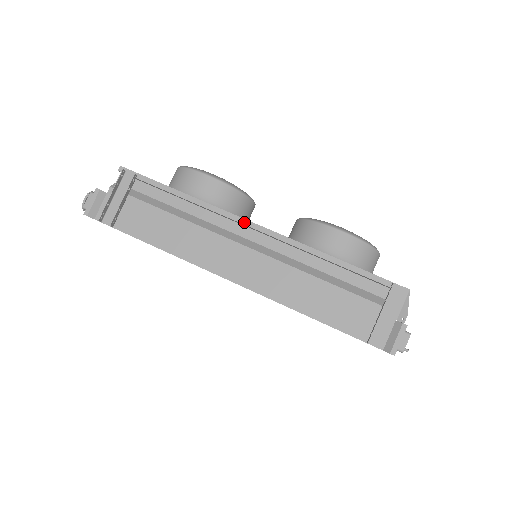
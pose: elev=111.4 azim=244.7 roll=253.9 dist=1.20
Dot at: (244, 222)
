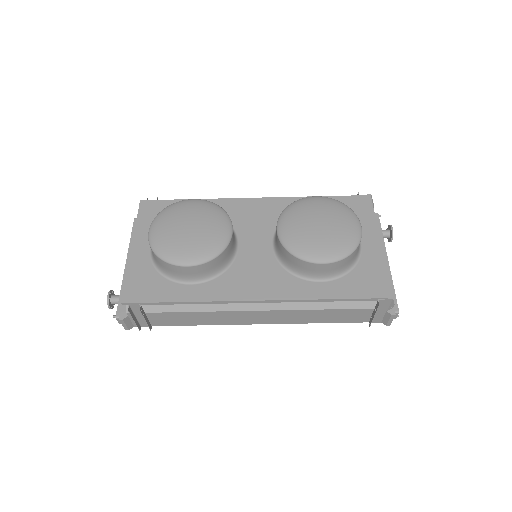
Dot at: (245, 302)
